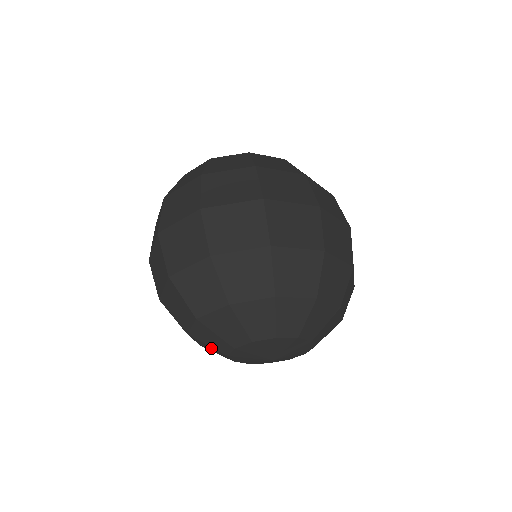
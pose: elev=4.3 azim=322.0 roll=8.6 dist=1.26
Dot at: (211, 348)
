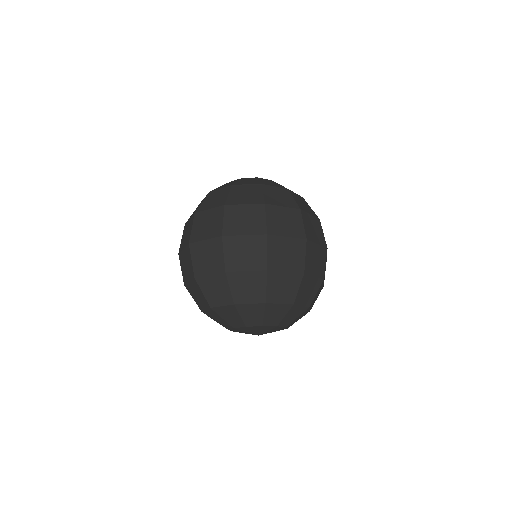
Dot at: occluded
